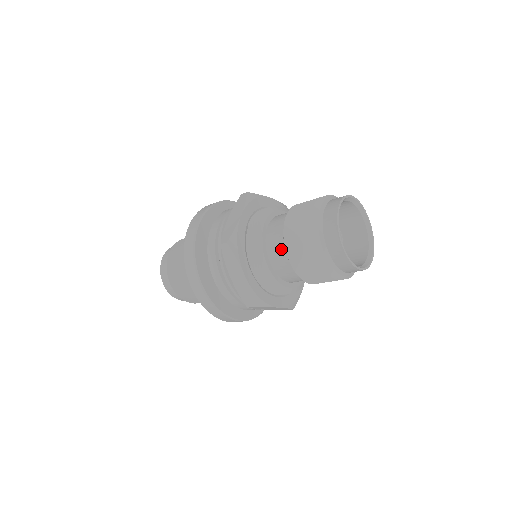
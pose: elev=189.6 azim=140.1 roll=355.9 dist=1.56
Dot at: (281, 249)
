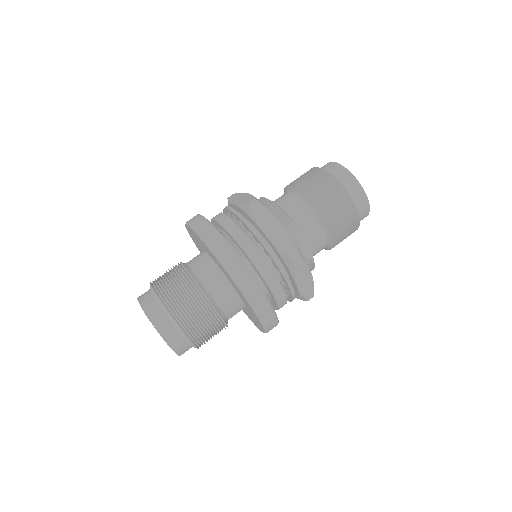
Dot at: (321, 235)
